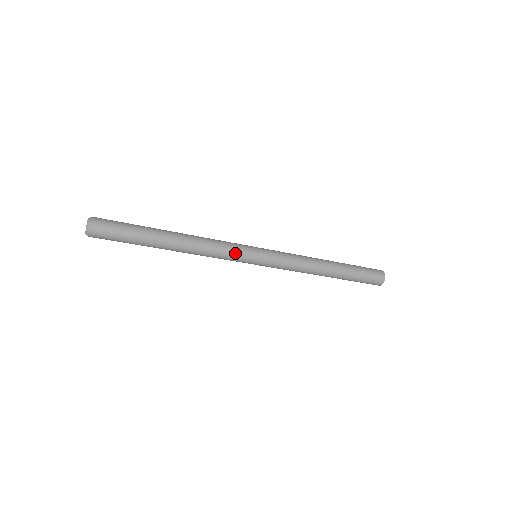
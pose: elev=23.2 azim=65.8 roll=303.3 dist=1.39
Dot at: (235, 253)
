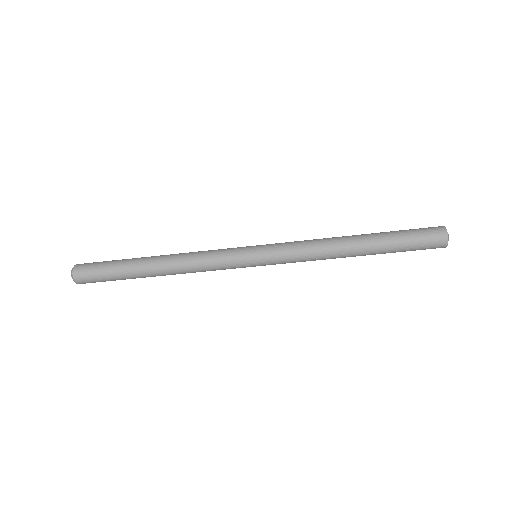
Dot at: (224, 252)
